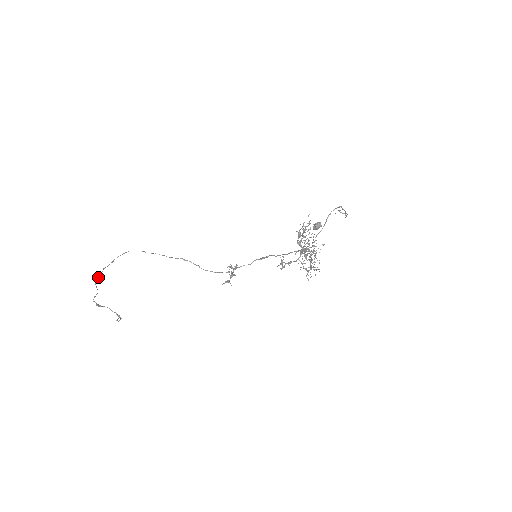
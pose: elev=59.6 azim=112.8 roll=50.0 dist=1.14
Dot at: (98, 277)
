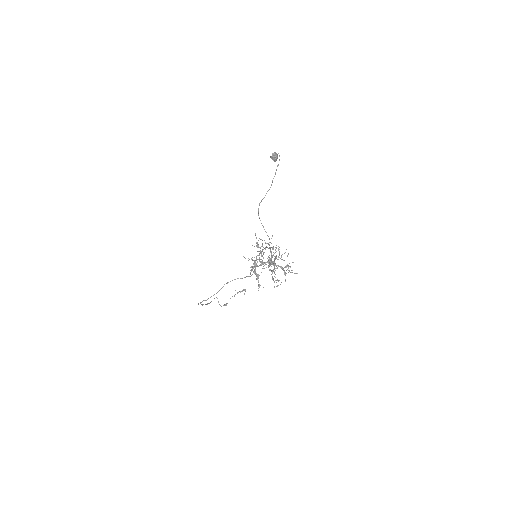
Dot at: occluded
